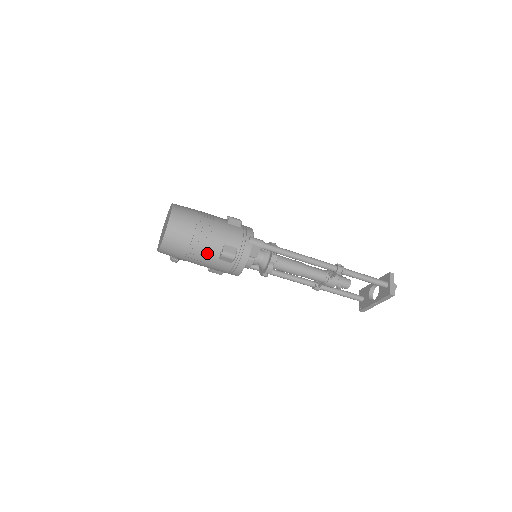
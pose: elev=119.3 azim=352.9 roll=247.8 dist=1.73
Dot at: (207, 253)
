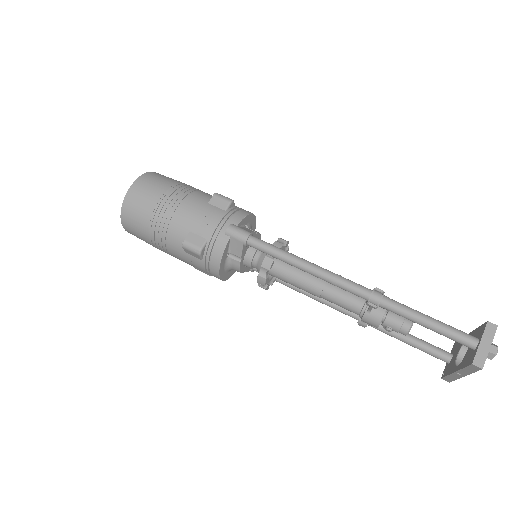
Dot at: (170, 241)
